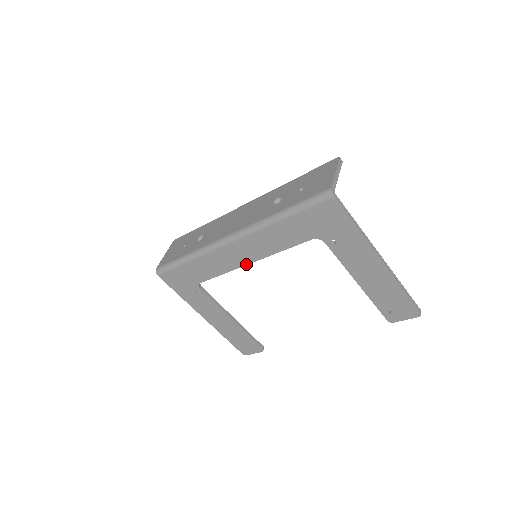
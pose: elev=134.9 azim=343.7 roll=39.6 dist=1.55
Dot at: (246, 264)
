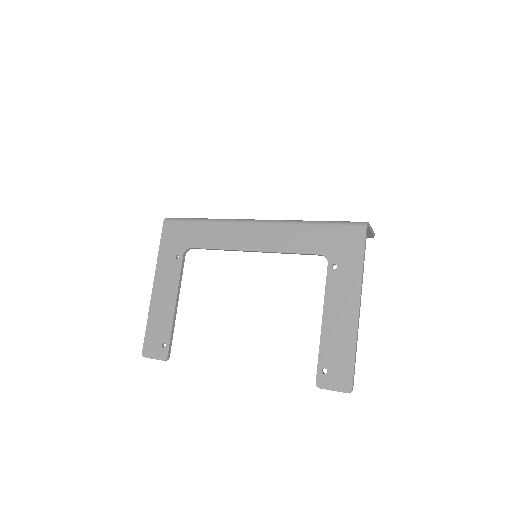
Dot at: (247, 250)
